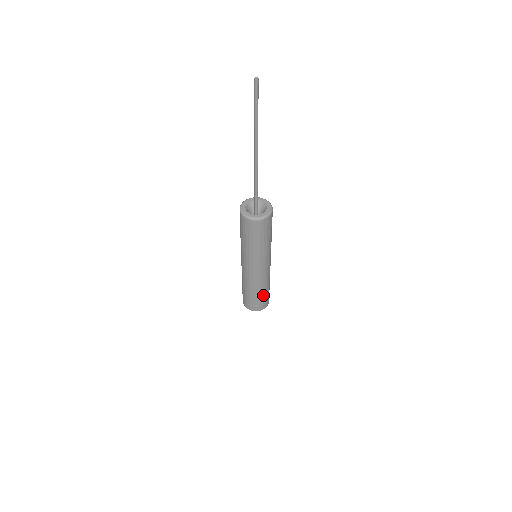
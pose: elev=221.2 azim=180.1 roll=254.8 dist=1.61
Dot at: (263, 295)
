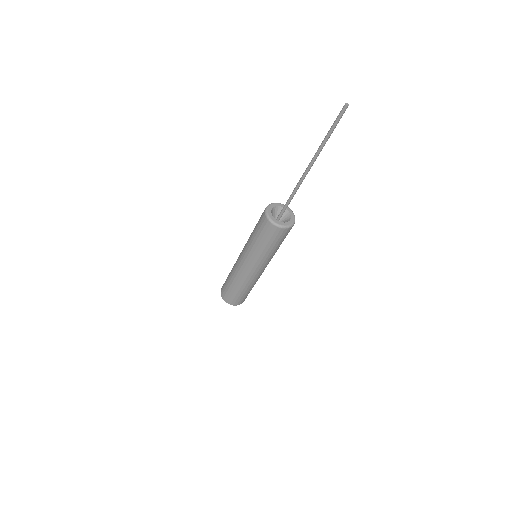
Dot at: occluded
